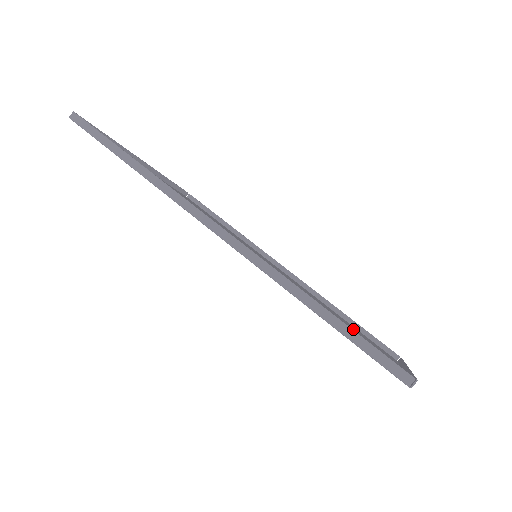
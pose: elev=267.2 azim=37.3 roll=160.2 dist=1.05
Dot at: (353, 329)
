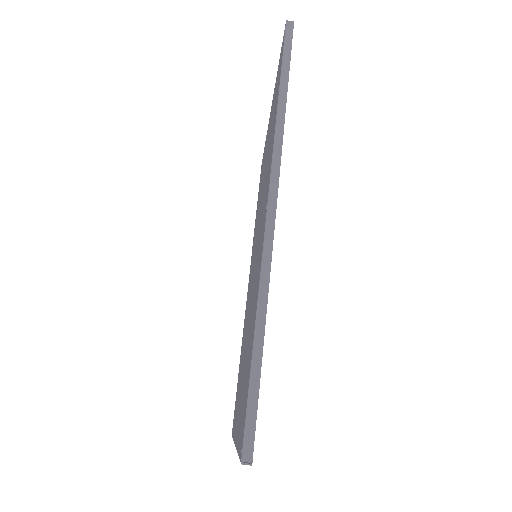
Dot at: occluded
